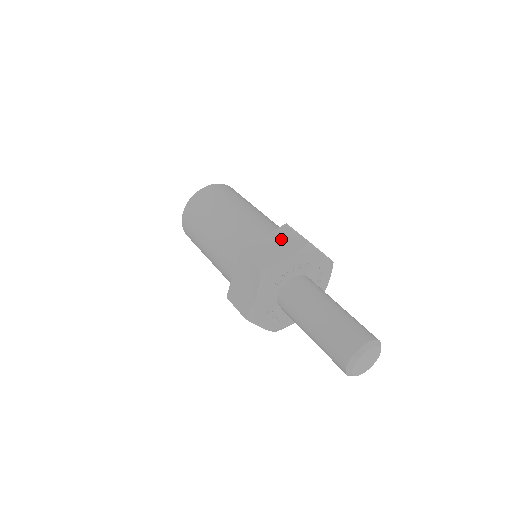
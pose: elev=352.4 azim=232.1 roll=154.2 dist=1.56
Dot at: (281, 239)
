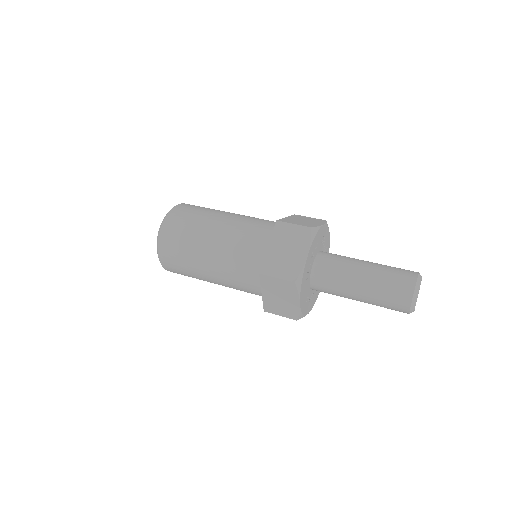
Dot at: (285, 240)
